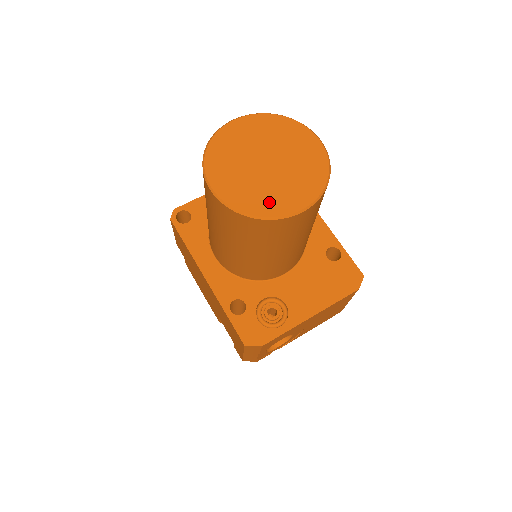
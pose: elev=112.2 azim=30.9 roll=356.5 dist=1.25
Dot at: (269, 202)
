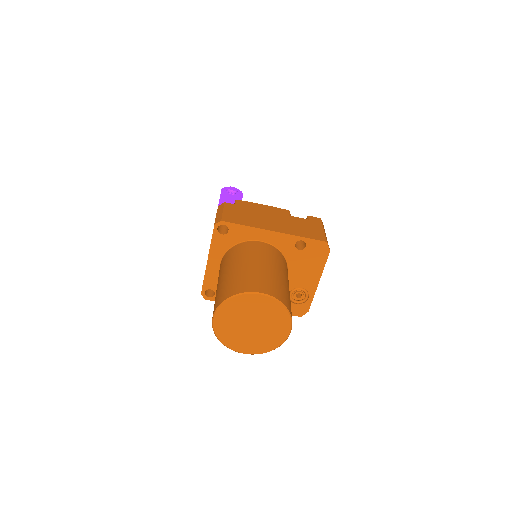
Dot at: (273, 340)
